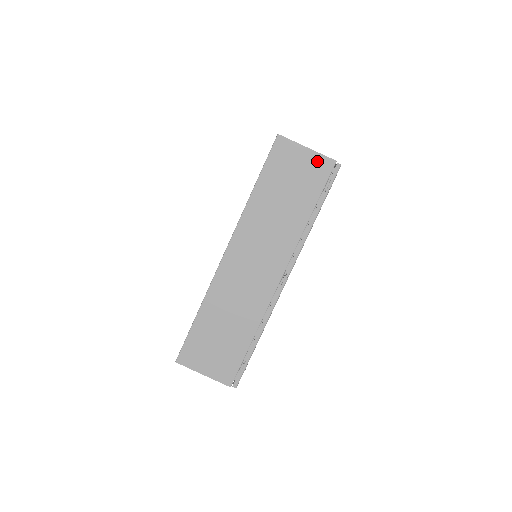
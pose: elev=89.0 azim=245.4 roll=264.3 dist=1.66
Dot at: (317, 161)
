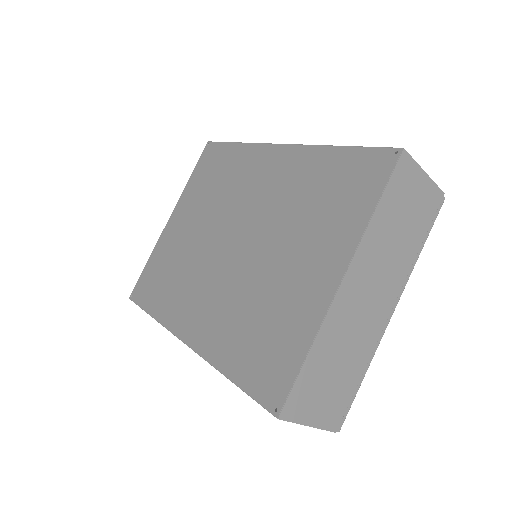
Dot at: occluded
